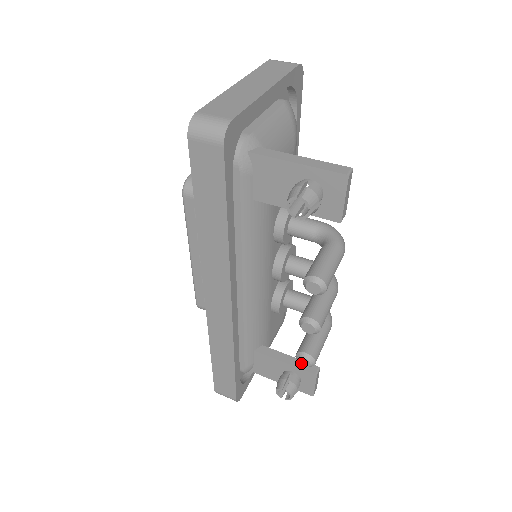
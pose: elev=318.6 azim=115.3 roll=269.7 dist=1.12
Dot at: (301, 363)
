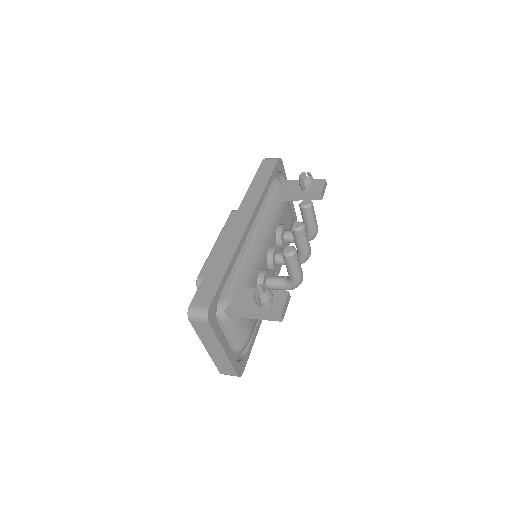
Dot at: (286, 251)
